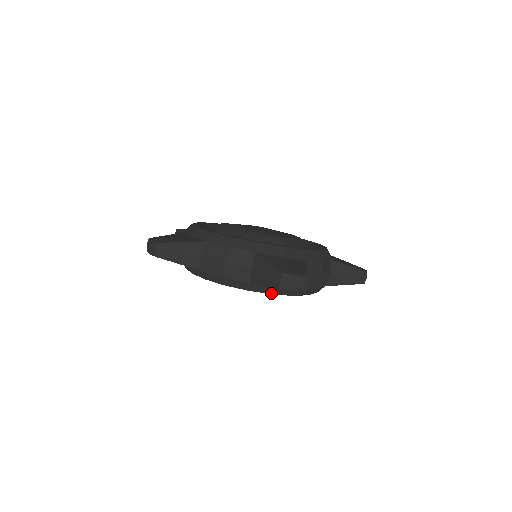
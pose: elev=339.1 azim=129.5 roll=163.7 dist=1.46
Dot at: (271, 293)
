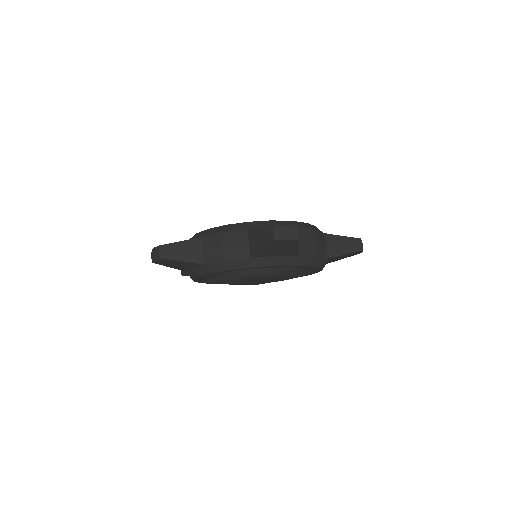
Dot at: (273, 265)
